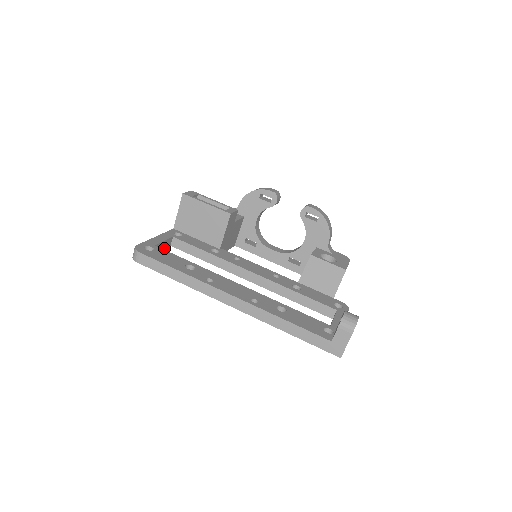
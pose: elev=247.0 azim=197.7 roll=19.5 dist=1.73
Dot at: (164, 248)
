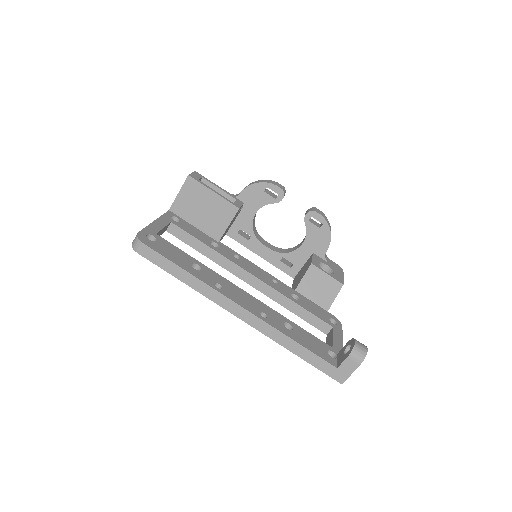
Dot at: (161, 234)
